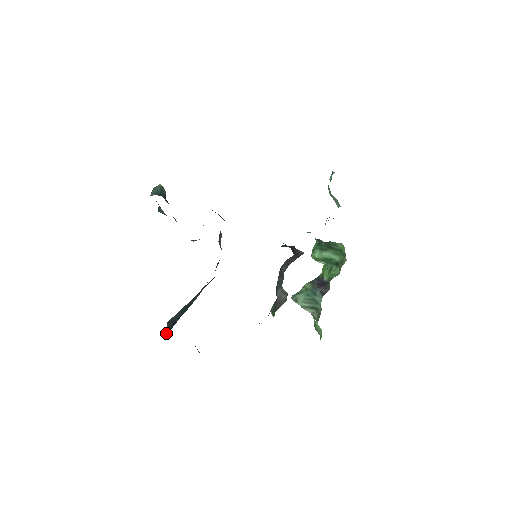
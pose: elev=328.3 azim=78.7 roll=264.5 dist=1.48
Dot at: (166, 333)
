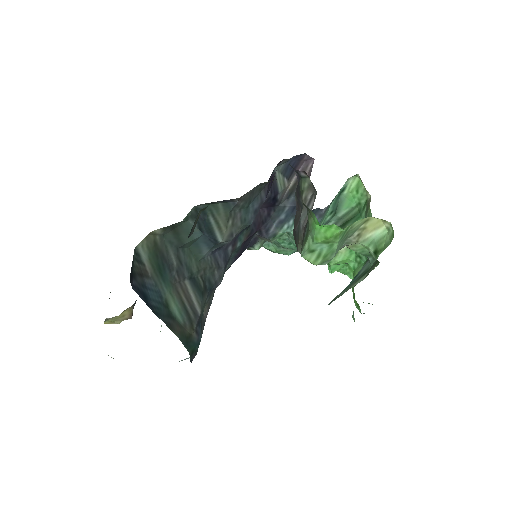
Dot at: (131, 280)
